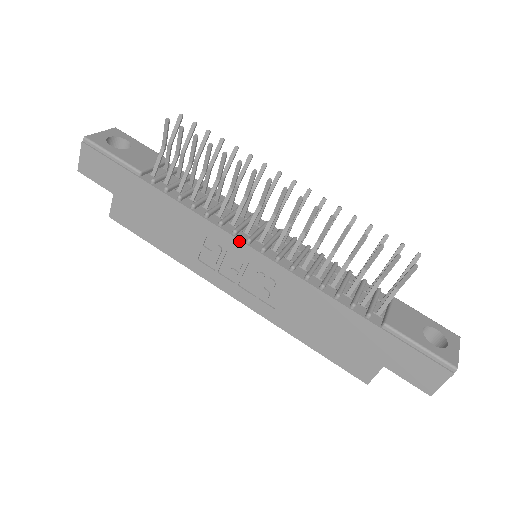
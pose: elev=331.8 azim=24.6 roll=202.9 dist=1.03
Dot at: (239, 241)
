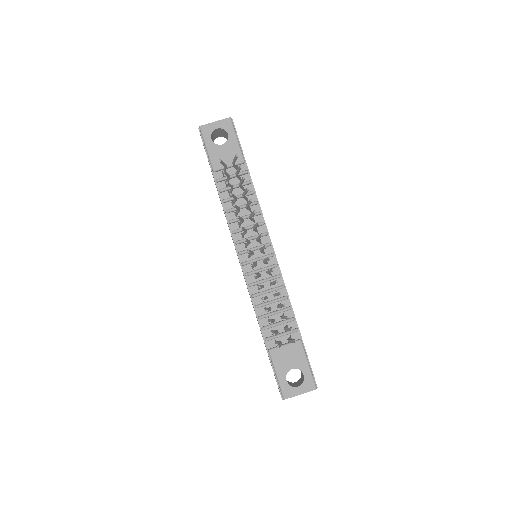
Dot at: (236, 249)
